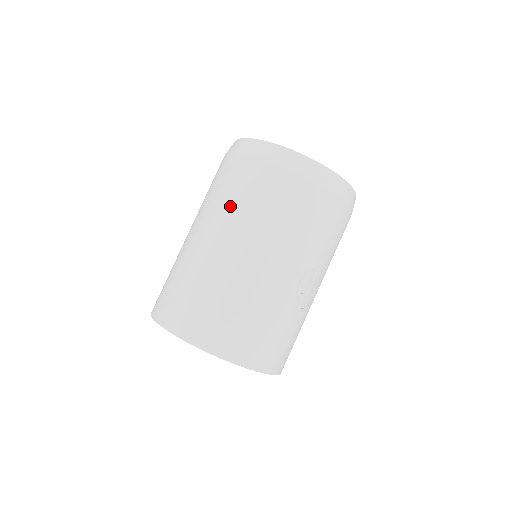
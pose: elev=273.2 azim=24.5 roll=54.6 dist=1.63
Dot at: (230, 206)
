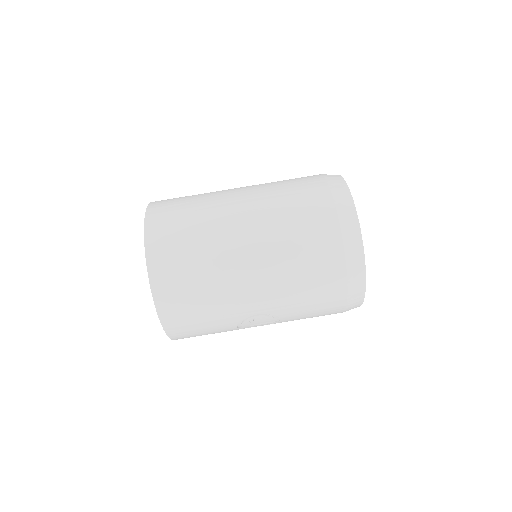
Dot at: (282, 220)
